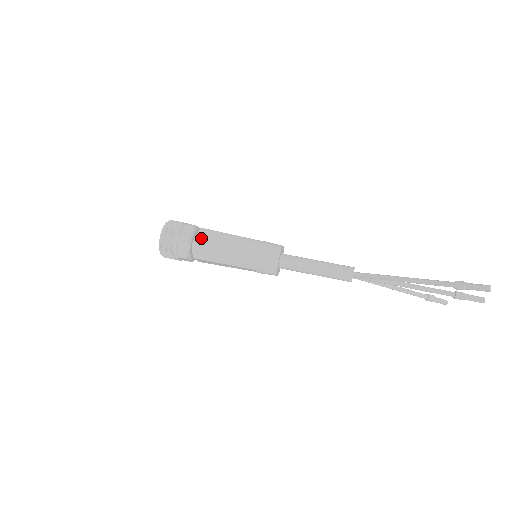
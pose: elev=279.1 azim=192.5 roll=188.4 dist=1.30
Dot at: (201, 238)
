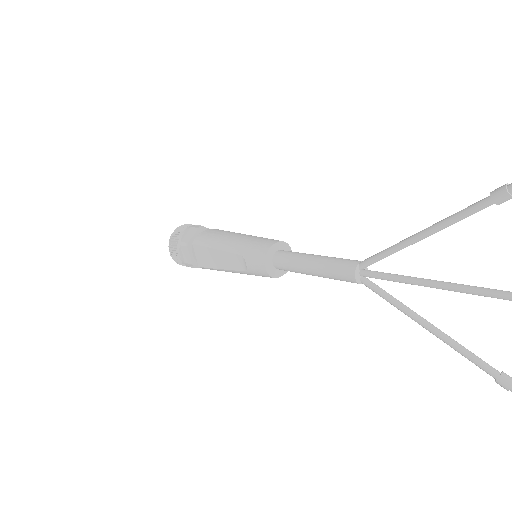
Dot at: (212, 230)
